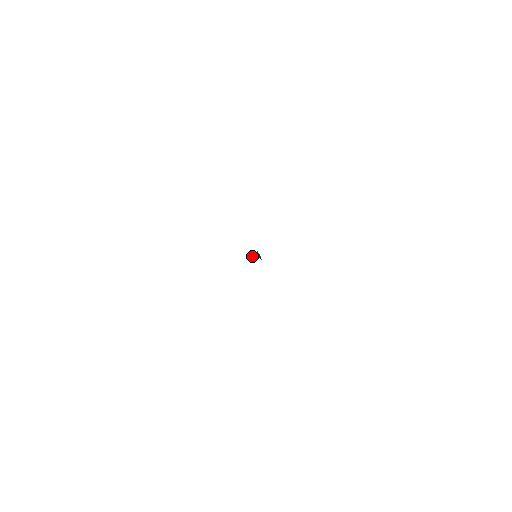
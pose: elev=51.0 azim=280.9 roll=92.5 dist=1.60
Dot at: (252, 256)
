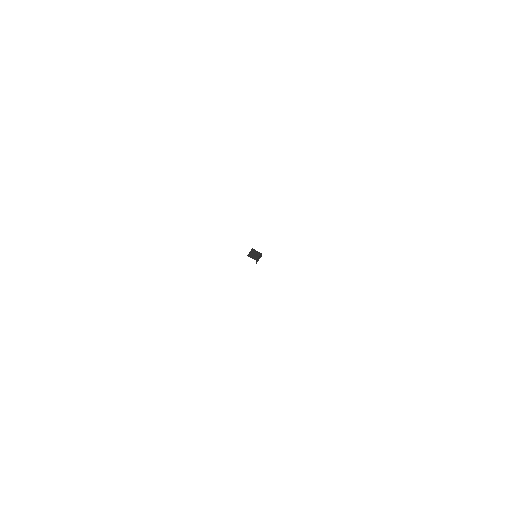
Dot at: (253, 252)
